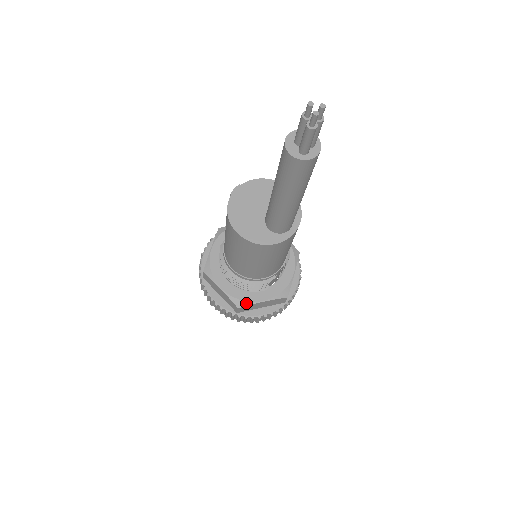
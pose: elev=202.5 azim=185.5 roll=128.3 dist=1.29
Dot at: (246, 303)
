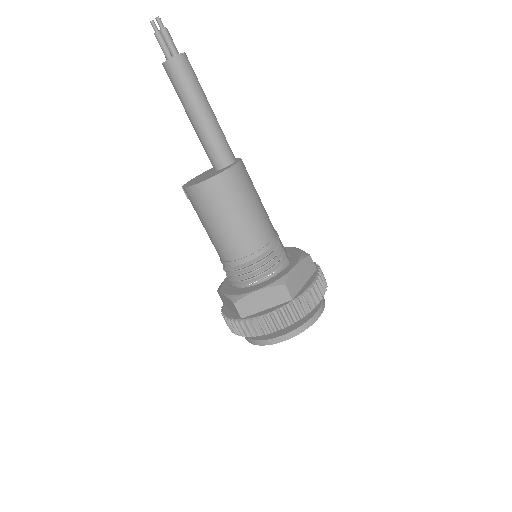
Dot at: (286, 276)
